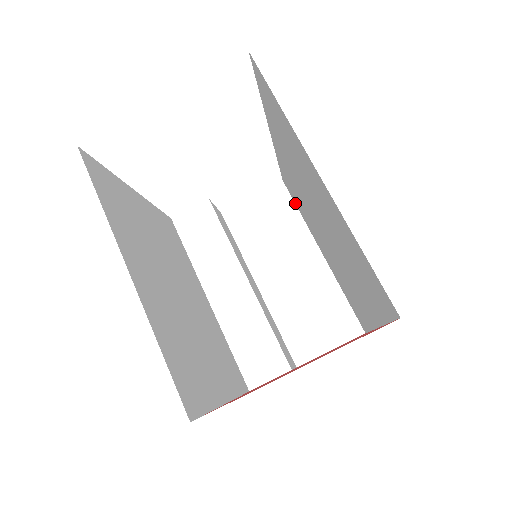
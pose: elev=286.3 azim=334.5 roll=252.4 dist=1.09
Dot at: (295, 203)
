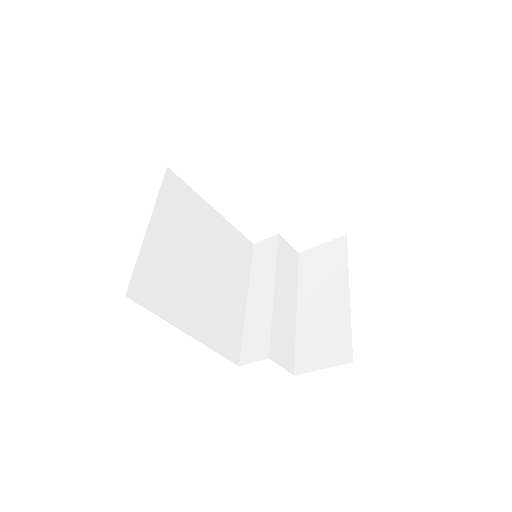
Dot at: (346, 251)
